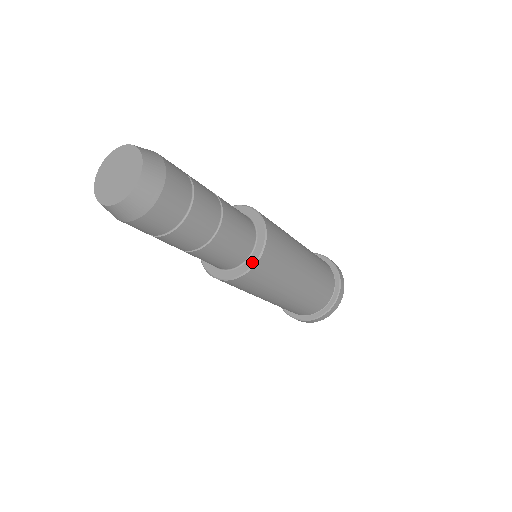
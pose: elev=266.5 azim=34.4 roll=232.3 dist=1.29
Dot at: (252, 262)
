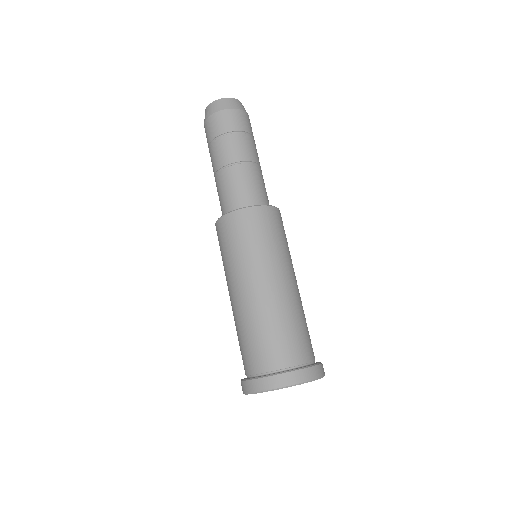
Dot at: (248, 207)
